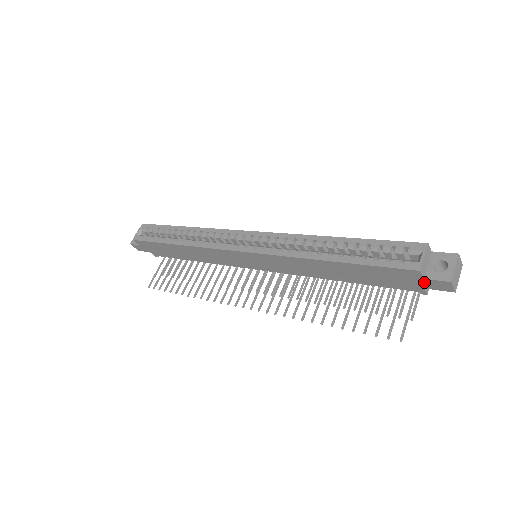
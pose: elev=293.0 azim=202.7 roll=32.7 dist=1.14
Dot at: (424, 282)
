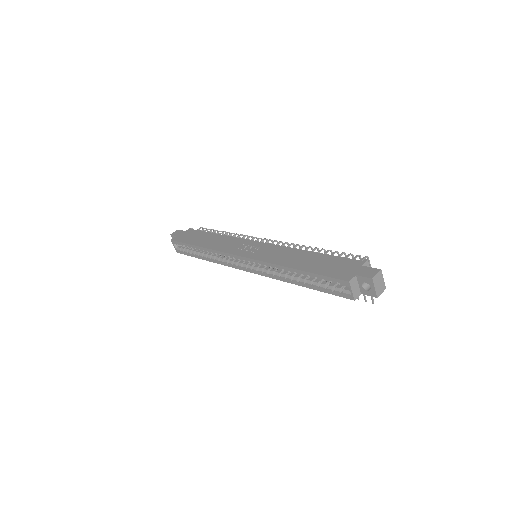
Dot at: occluded
